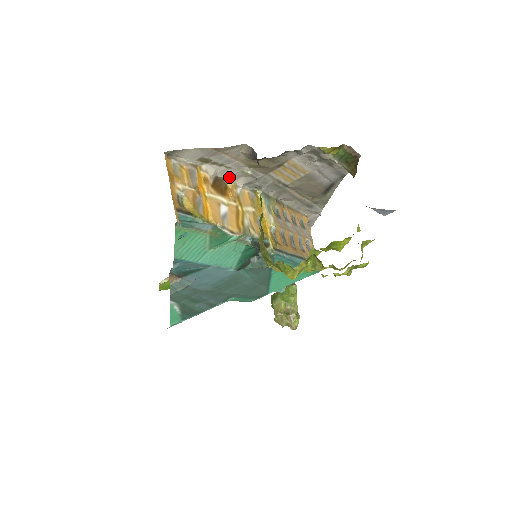
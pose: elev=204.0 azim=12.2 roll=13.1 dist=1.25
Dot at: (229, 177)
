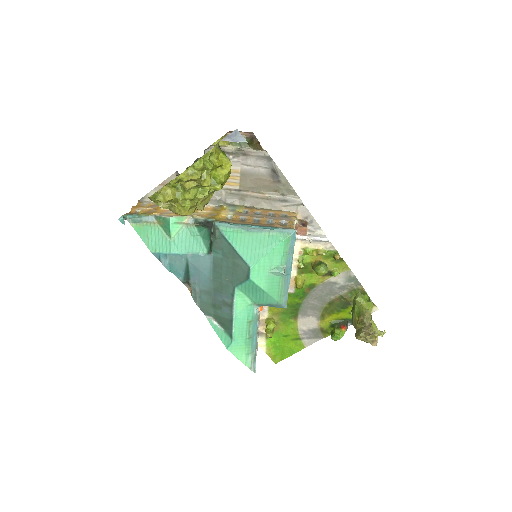
Dot at: occluded
